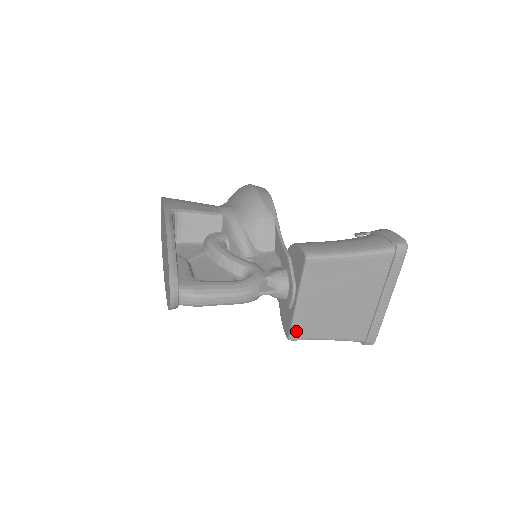
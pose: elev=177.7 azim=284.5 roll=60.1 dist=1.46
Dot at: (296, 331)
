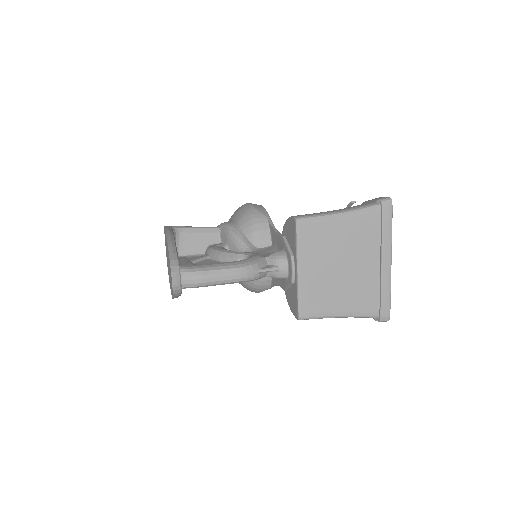
Dot at: (304, 307)
